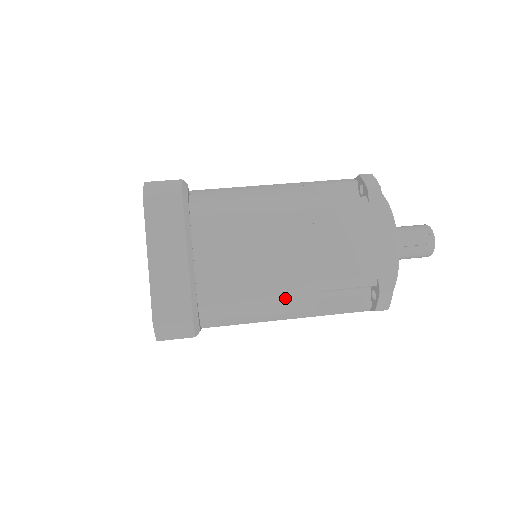
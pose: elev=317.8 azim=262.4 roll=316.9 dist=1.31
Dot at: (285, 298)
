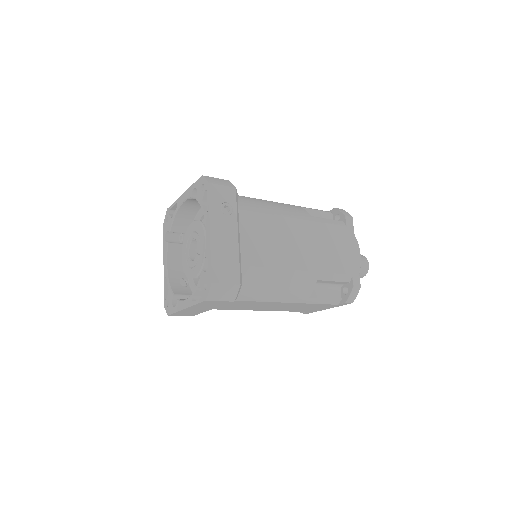
Dot at: (283, 205)
